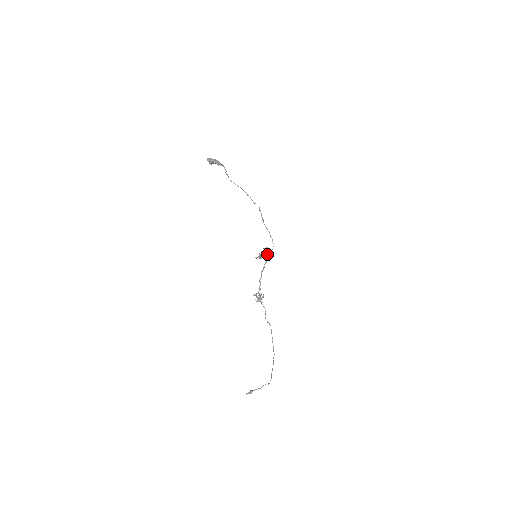
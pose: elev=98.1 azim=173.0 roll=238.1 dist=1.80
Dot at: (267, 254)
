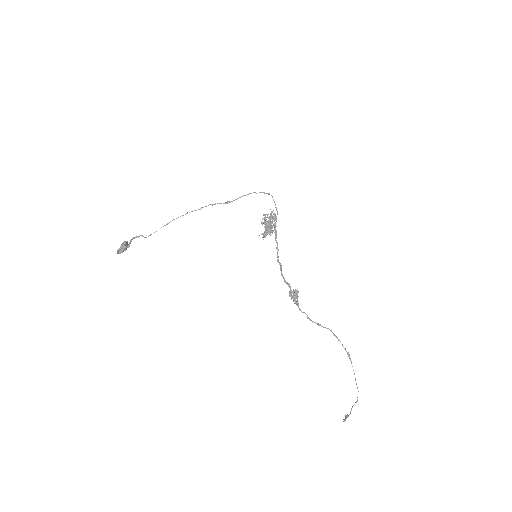
Dot at: occluded
